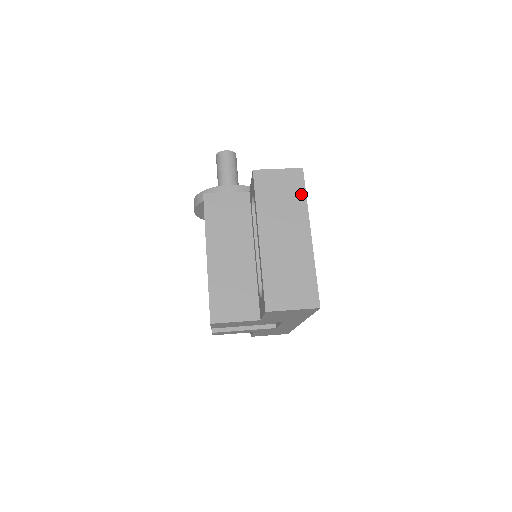
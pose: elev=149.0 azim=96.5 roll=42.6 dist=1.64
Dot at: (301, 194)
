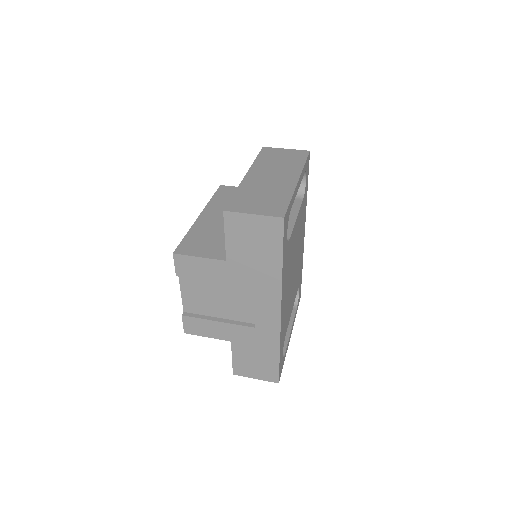
Dot at: (301, 161)
